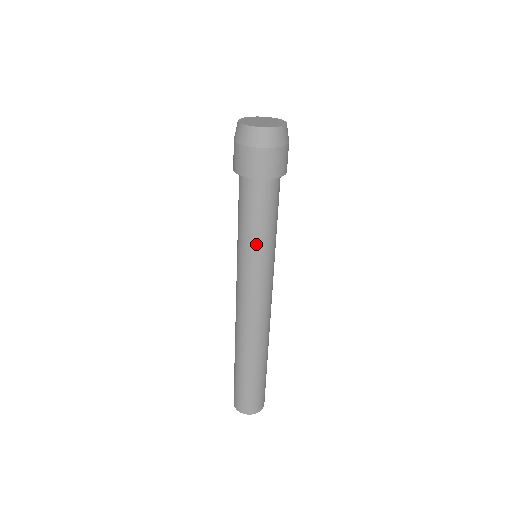
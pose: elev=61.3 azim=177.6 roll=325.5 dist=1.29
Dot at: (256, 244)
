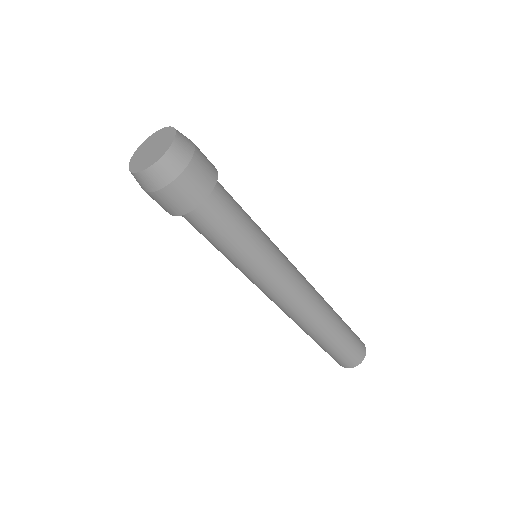
Dot at: (236, 259)
